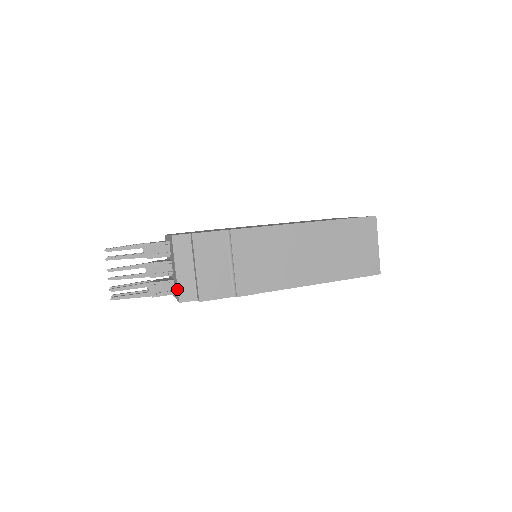
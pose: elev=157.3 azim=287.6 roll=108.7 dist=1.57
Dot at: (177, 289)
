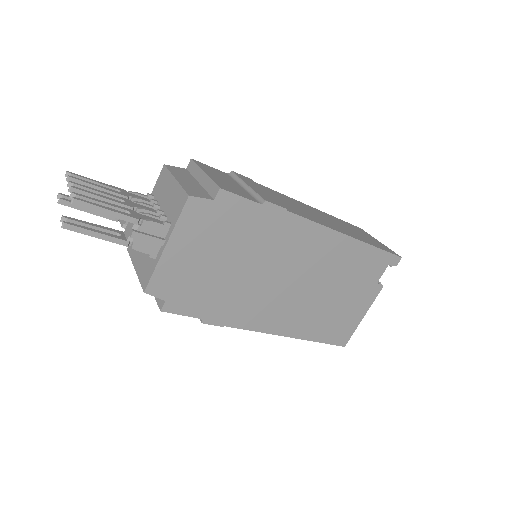
Dot at: (182, 190)
